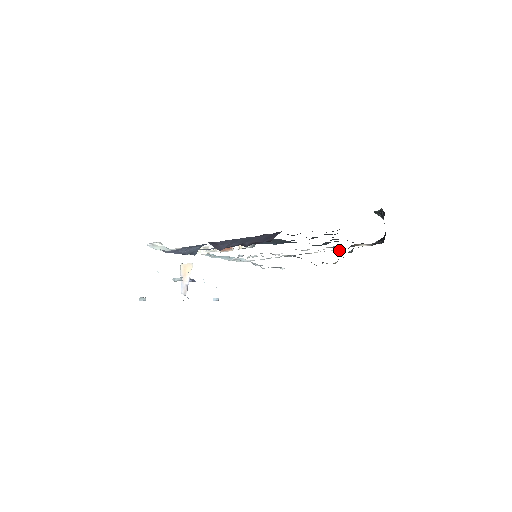
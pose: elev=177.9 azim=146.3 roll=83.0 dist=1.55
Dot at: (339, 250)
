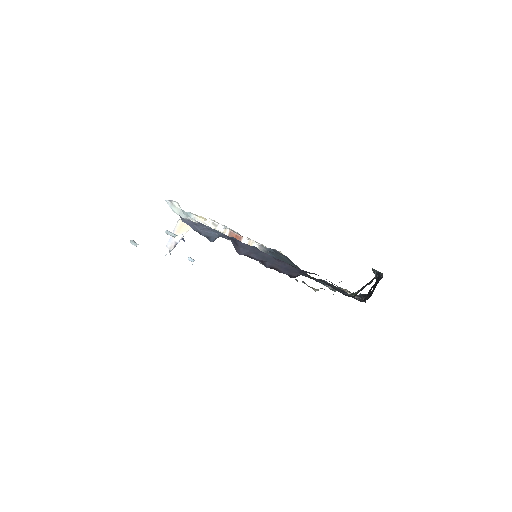
Dot at: occluded
